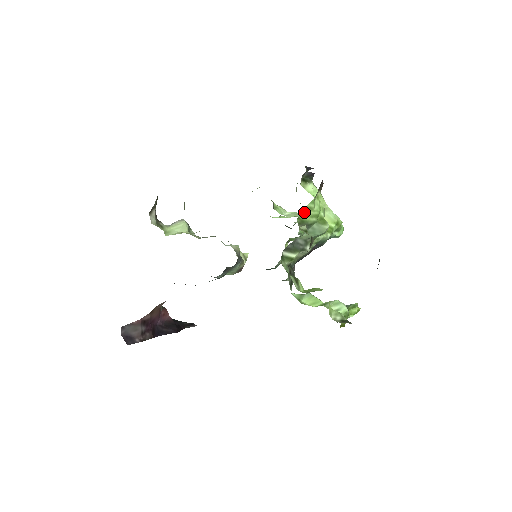
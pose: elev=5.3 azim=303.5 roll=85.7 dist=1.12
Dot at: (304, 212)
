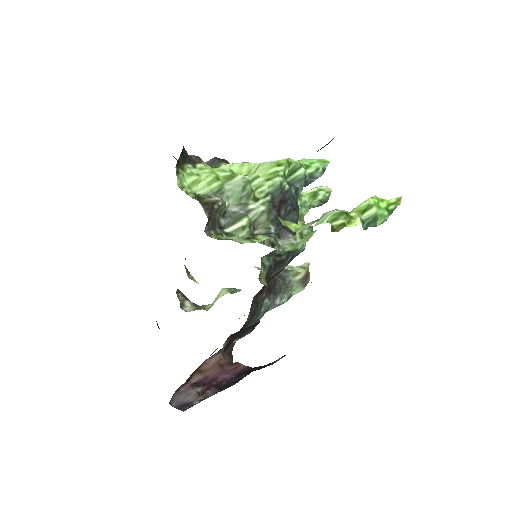
Dot at: (196, 189)
